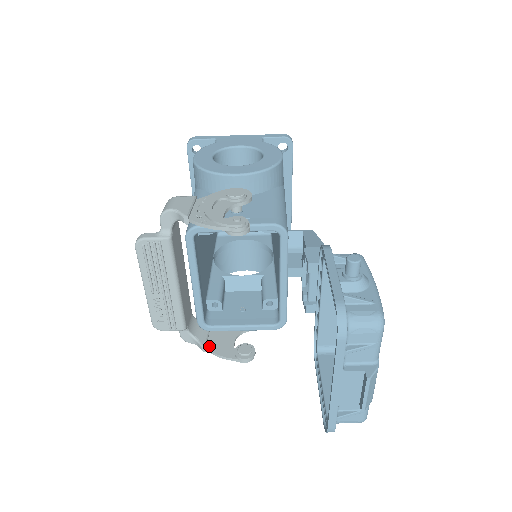
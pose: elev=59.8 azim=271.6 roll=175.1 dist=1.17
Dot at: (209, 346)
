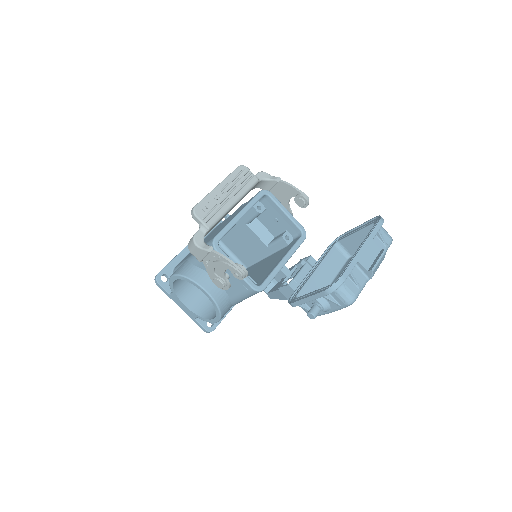
Dot at: (214, 252)
